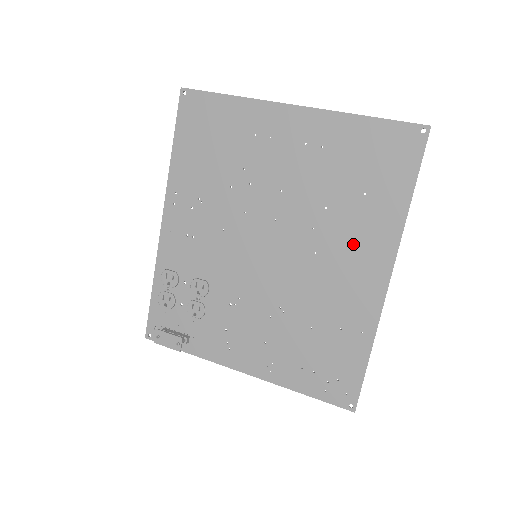
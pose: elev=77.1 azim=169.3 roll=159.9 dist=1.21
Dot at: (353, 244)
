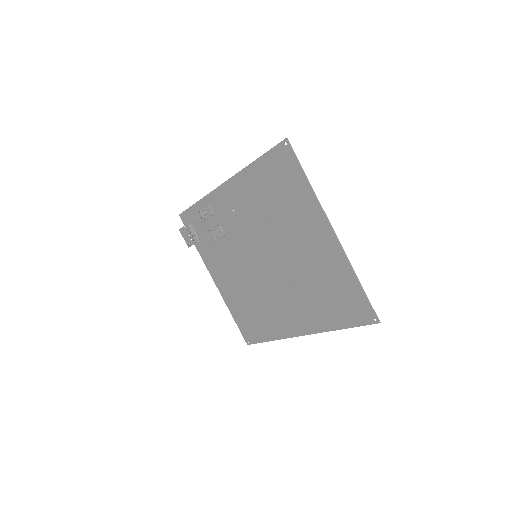
Dot at: (301, 308)
